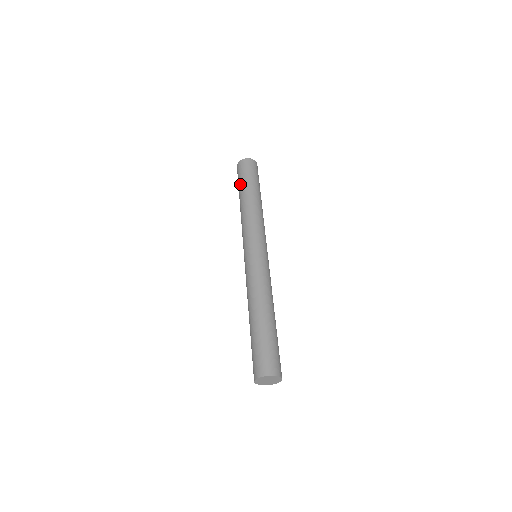
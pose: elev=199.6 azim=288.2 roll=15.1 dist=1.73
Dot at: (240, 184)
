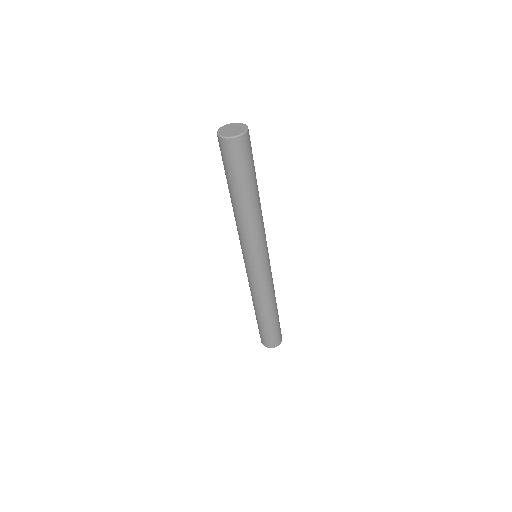
Dot at: occluded
